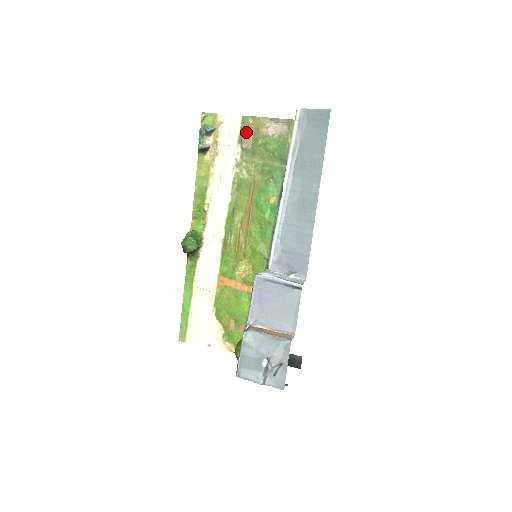
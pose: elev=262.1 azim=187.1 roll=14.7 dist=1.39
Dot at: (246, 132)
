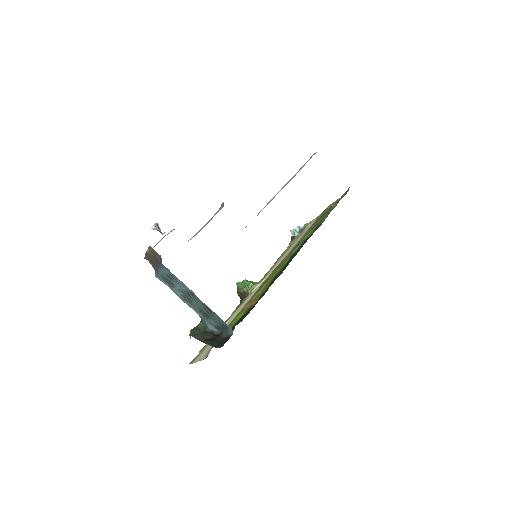
Dot at: (318, 217)
